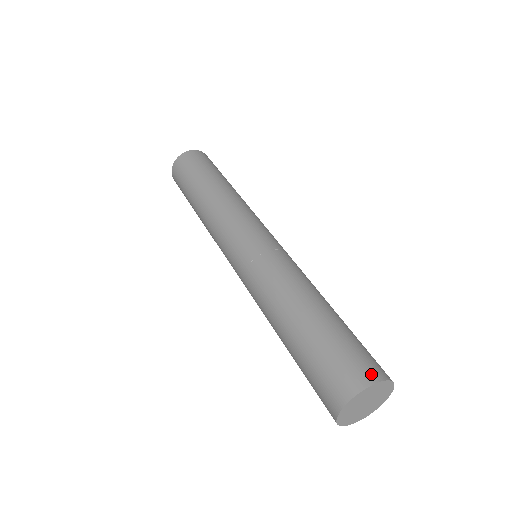
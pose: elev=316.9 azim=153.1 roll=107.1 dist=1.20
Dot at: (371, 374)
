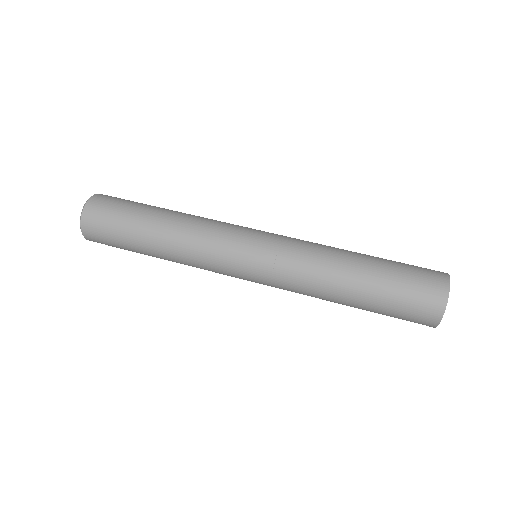
Dot at: (441, 281)
